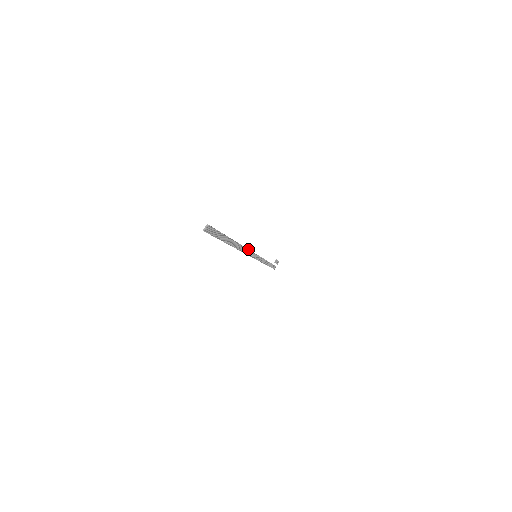
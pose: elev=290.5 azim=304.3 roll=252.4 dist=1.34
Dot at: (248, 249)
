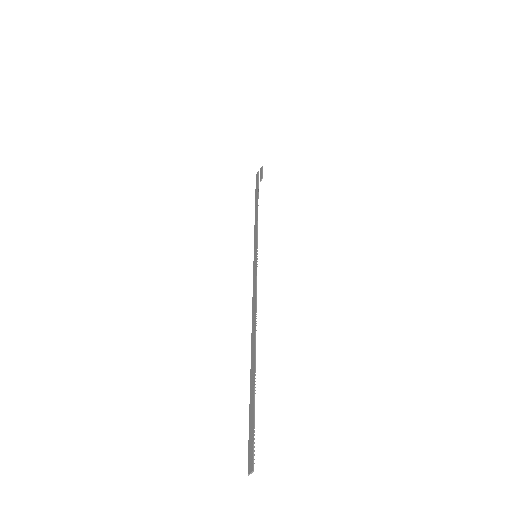
Dot at: (256, 292)
